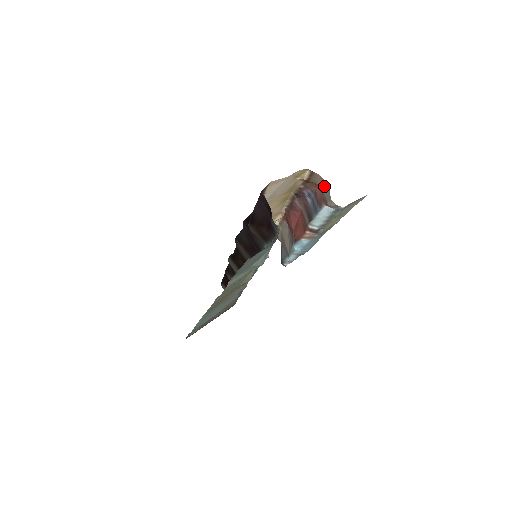
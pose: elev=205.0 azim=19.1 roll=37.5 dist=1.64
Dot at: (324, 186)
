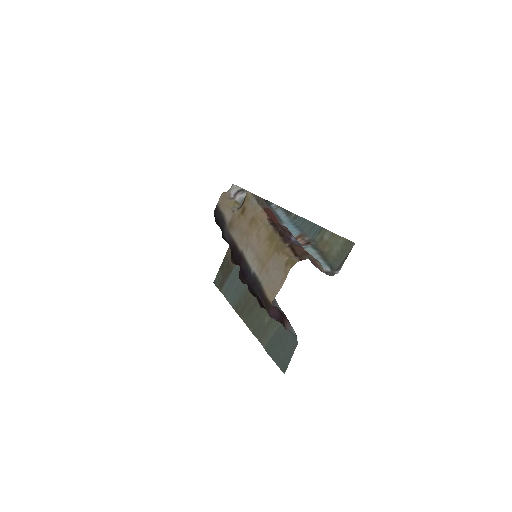
Dot at: (314, 258)
